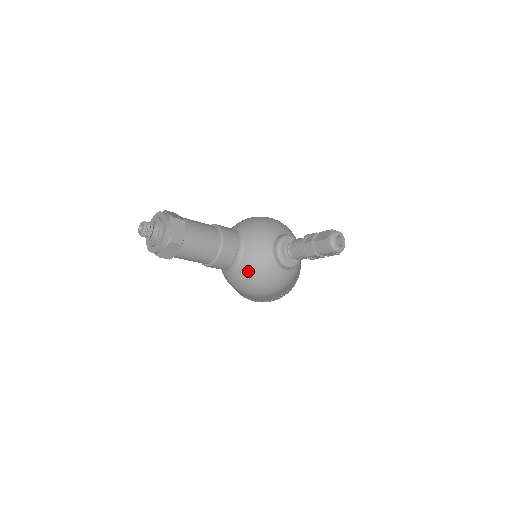
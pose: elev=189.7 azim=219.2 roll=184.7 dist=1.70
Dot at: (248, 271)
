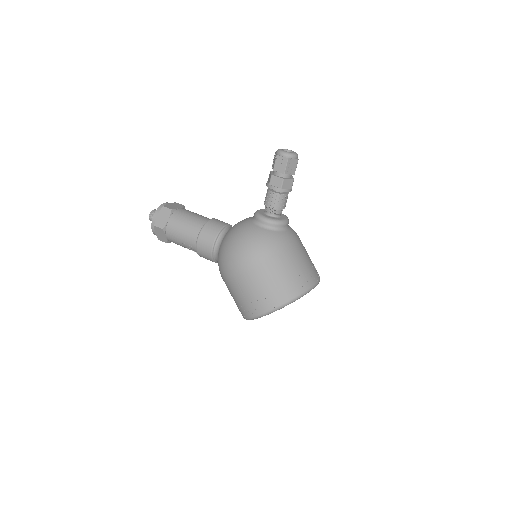
Dot at: (228, 235)
